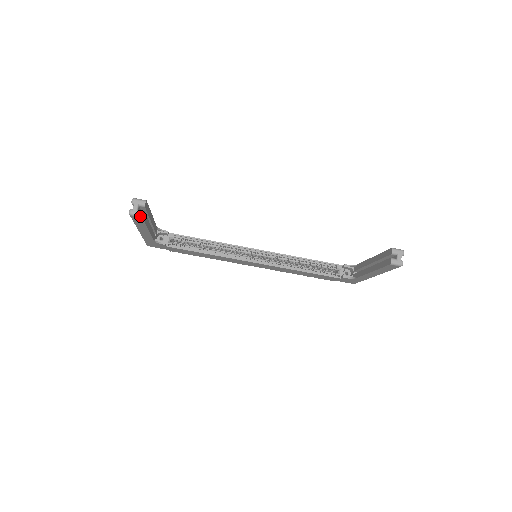
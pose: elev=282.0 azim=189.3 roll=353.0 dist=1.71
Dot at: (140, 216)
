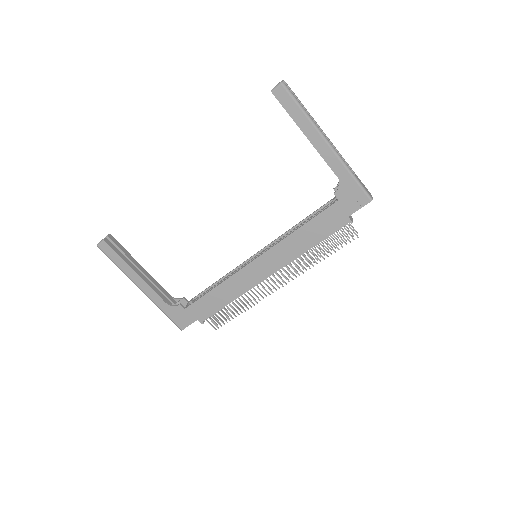
Dot at: (102, 241)
